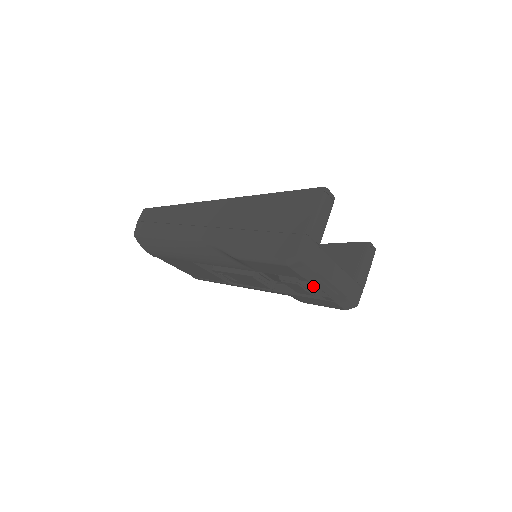
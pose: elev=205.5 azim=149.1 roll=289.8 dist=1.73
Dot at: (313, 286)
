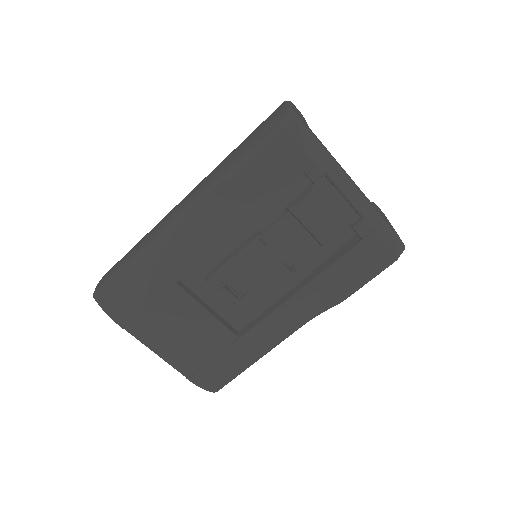
Dot at: (335, 214)
